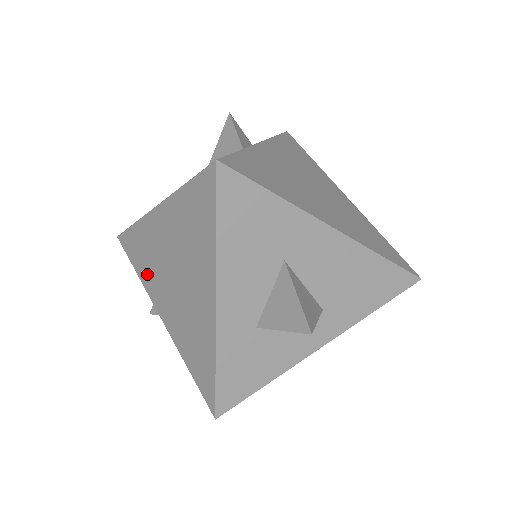
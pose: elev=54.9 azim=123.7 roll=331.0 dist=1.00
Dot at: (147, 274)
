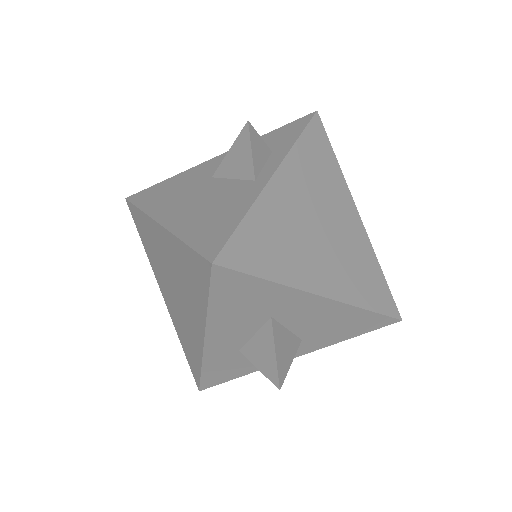
Dot at: (151, 256)
